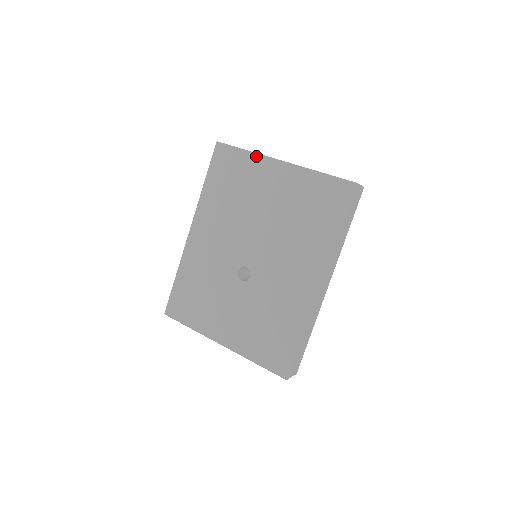
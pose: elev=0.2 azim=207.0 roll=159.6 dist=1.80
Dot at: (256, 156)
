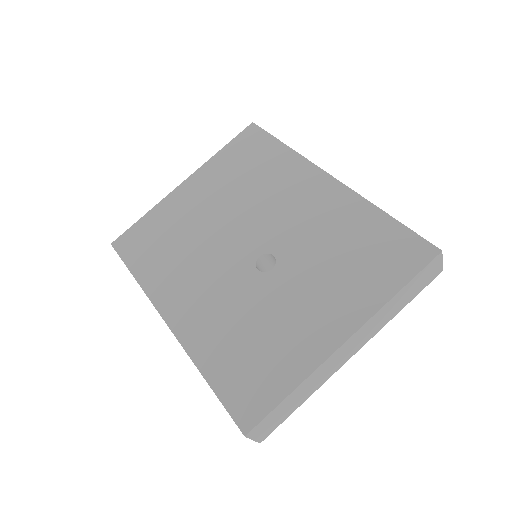
Dot at: (159, 205)
